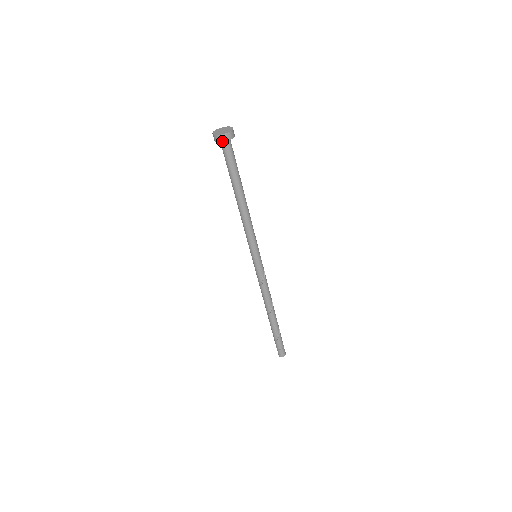
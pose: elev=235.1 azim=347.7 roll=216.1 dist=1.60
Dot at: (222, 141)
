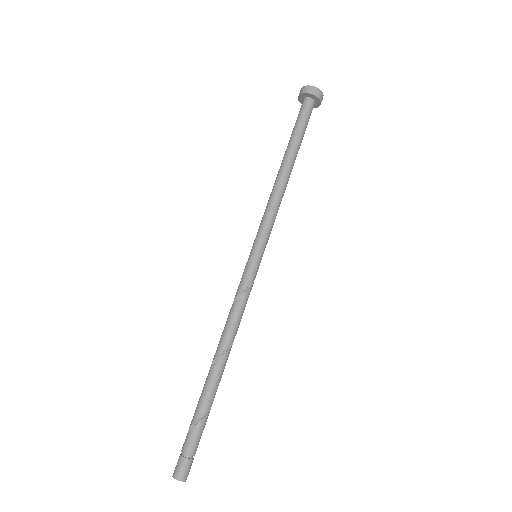
Dot at: (303, 93)
